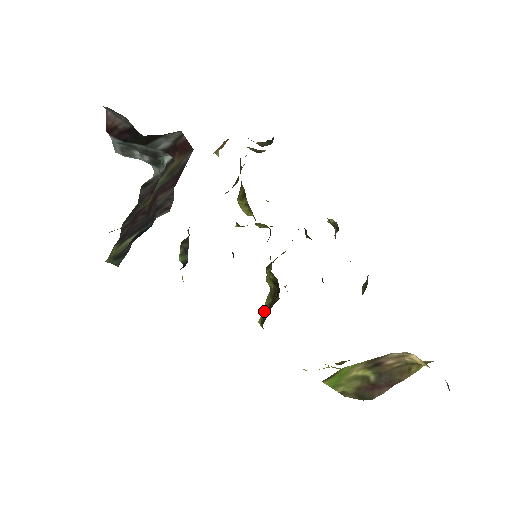
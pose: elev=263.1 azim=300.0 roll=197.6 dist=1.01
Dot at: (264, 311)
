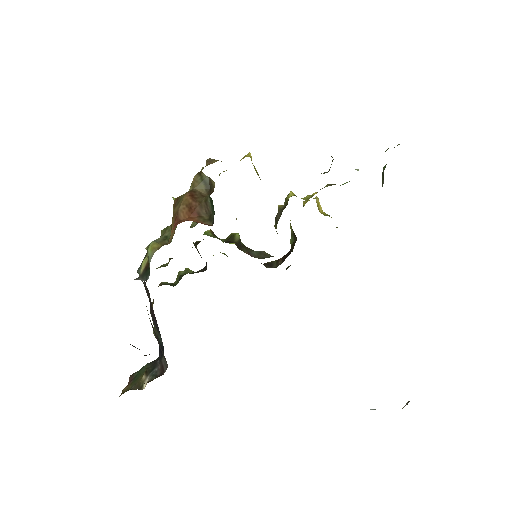
Dot at: (291, 235)
